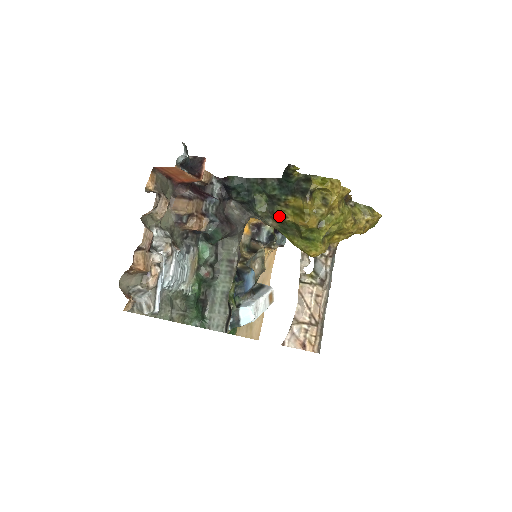
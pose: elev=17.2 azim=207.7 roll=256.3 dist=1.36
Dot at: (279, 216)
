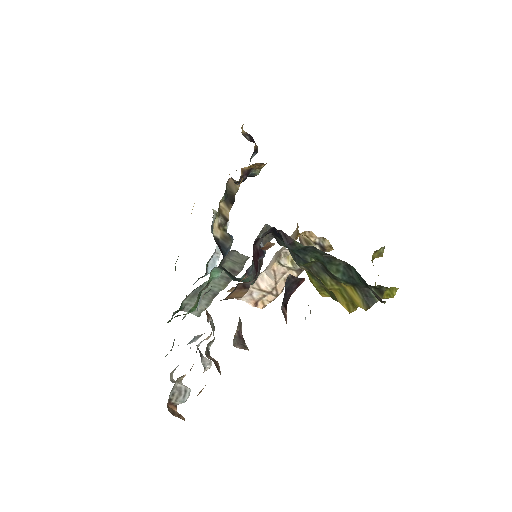
Dot at: (322, 282)
